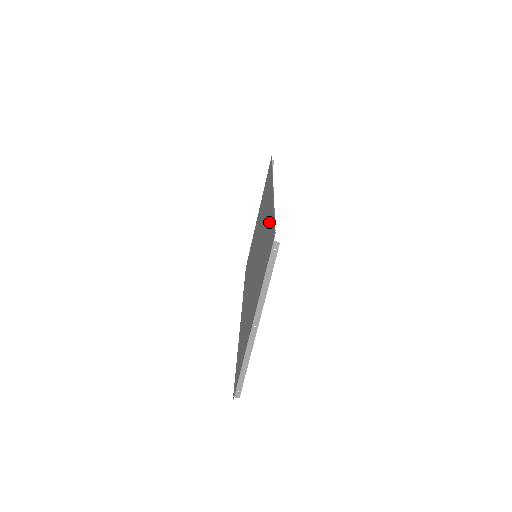
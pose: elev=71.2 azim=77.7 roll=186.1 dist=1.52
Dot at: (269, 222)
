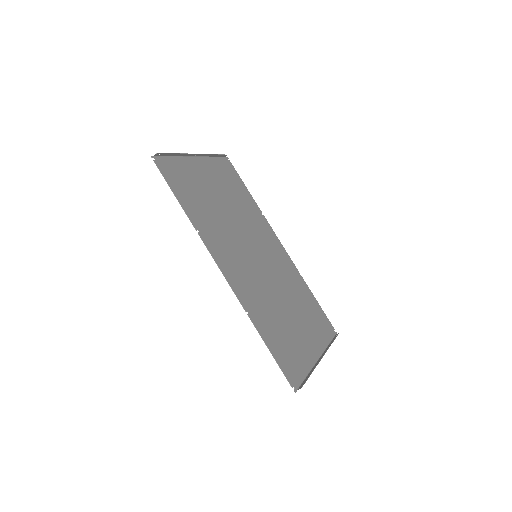
Dot at: (264, 325)
